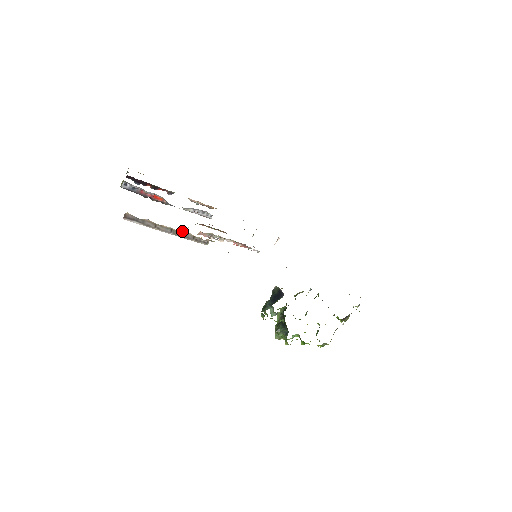
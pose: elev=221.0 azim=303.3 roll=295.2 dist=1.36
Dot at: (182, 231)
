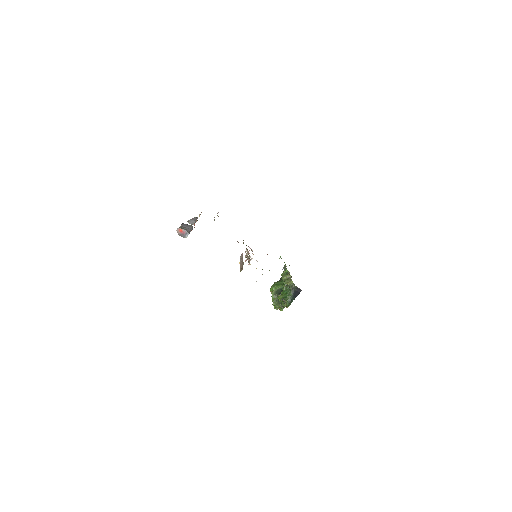
Dot at: occluded
